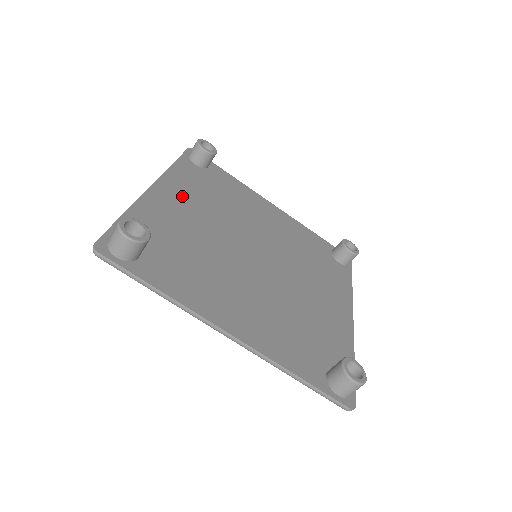
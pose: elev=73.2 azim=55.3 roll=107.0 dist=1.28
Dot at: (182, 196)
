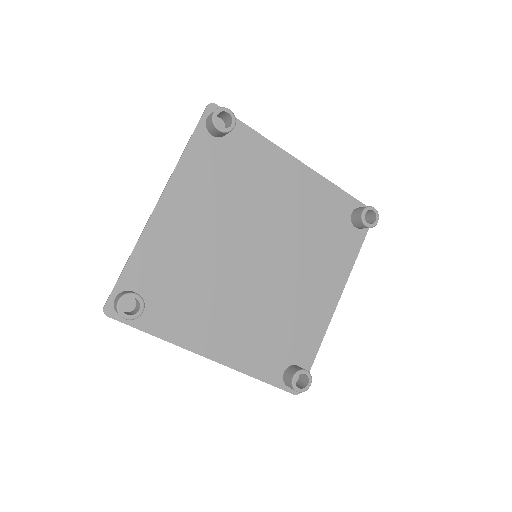
Dot at: (189, 204)
